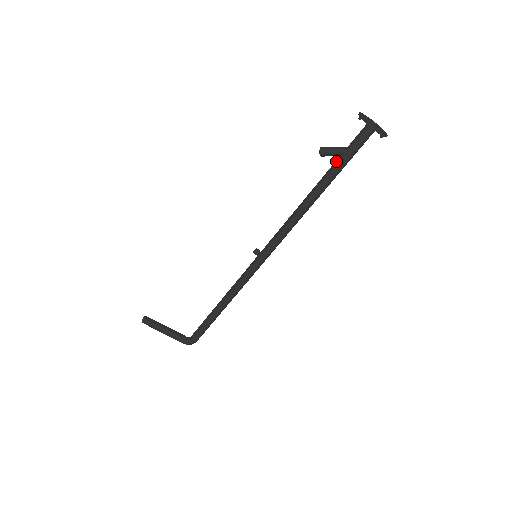
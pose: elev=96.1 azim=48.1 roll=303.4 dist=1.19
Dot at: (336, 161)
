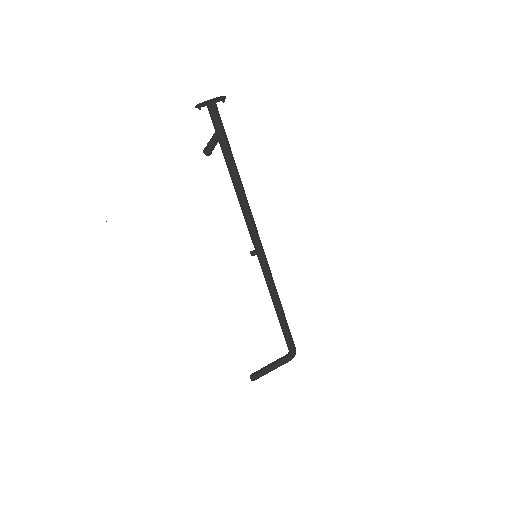
Dot at: occluded
